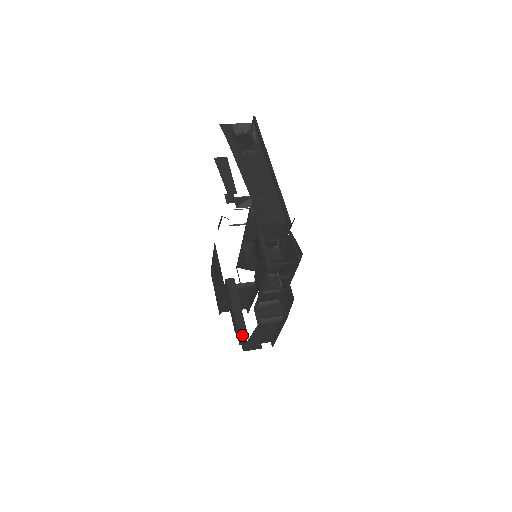
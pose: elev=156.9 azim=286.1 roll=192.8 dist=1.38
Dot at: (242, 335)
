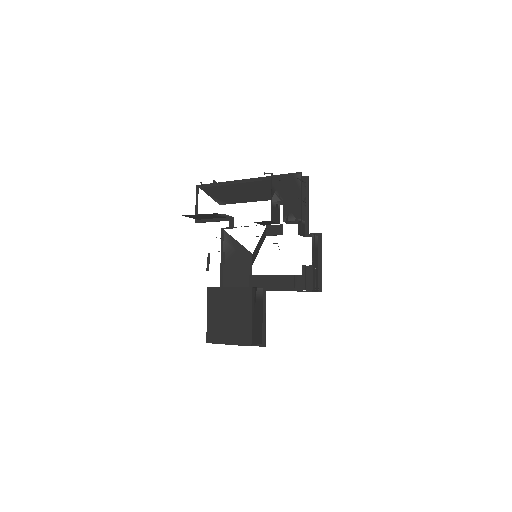
Dot at: (305, 269)
